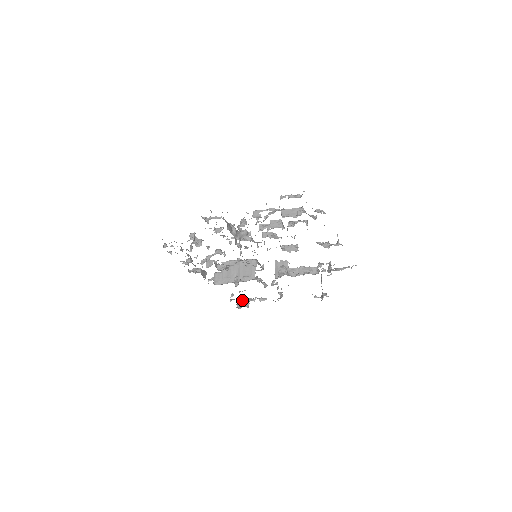
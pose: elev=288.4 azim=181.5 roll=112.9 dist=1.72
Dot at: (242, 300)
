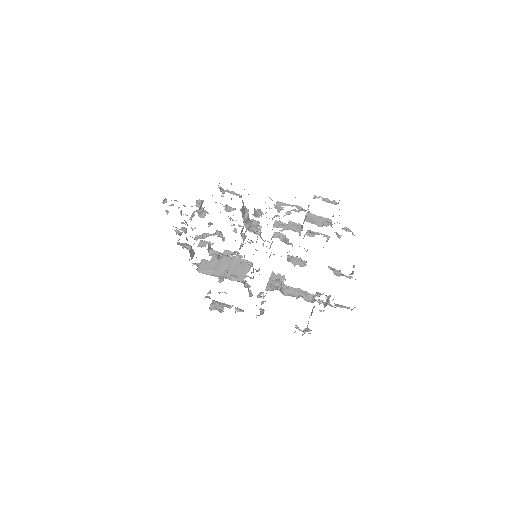
Dot at: (217, 302)
